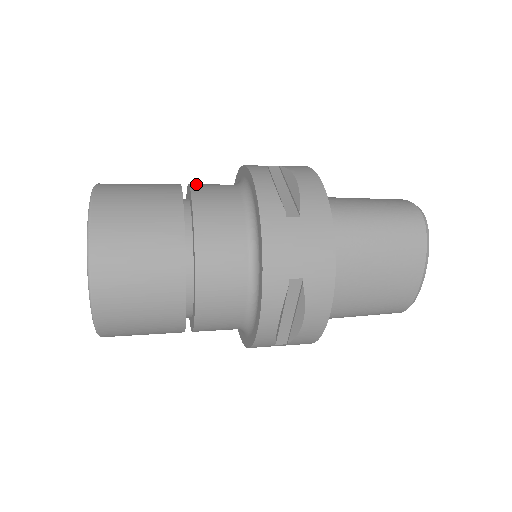
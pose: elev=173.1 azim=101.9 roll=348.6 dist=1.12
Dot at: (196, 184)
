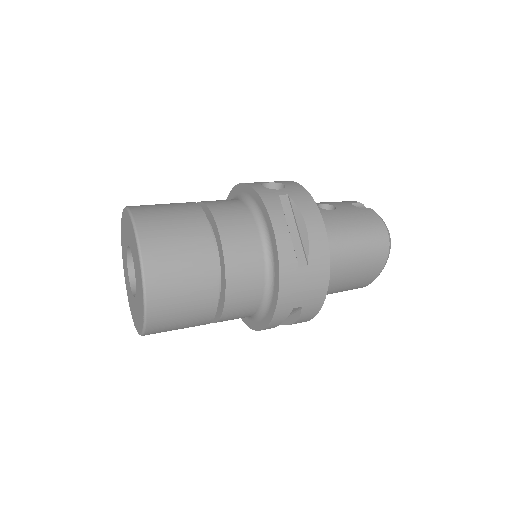
Dot at: (218, 213)
